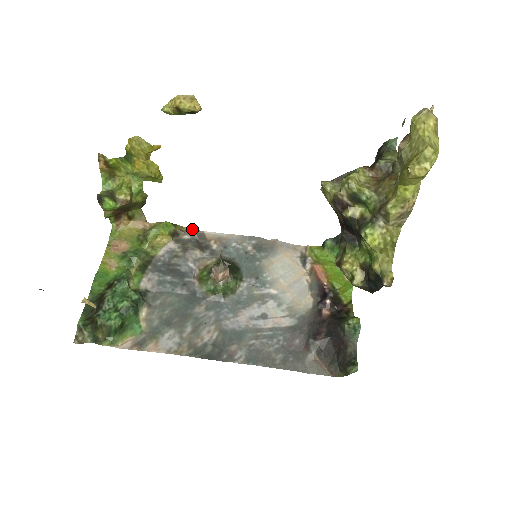
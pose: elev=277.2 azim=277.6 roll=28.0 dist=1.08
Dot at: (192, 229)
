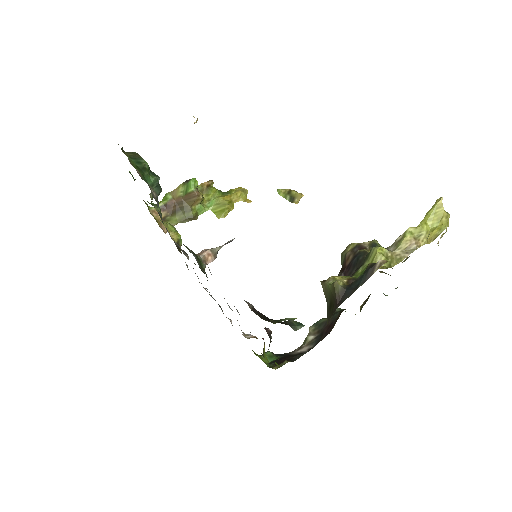
Dot at: occluded
